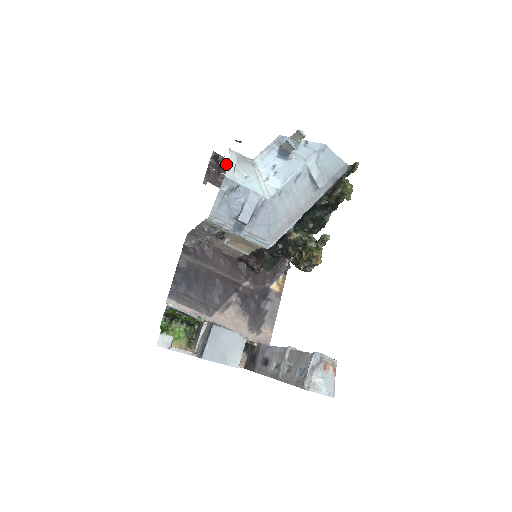
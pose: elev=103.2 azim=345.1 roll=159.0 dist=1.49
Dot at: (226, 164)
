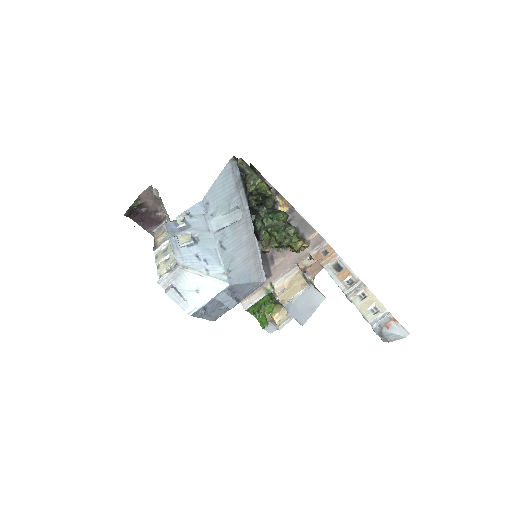
Dot at: (141, 203)
